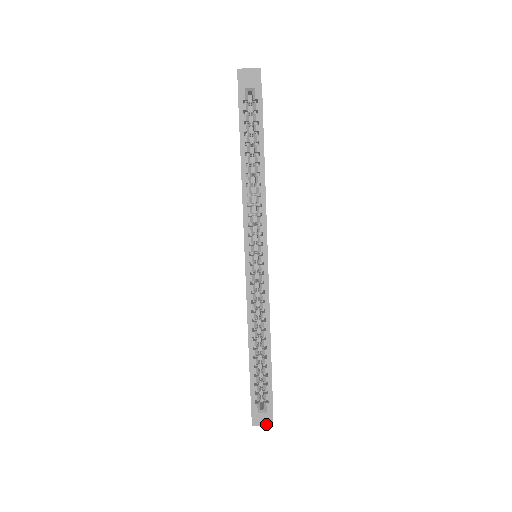
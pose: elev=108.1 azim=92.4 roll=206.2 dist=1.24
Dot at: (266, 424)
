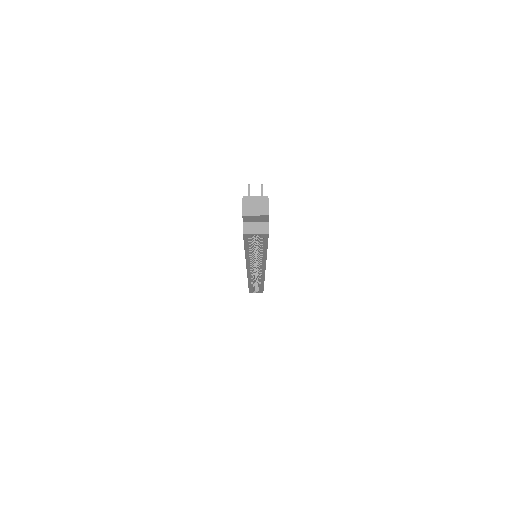
Dot at: occluded
